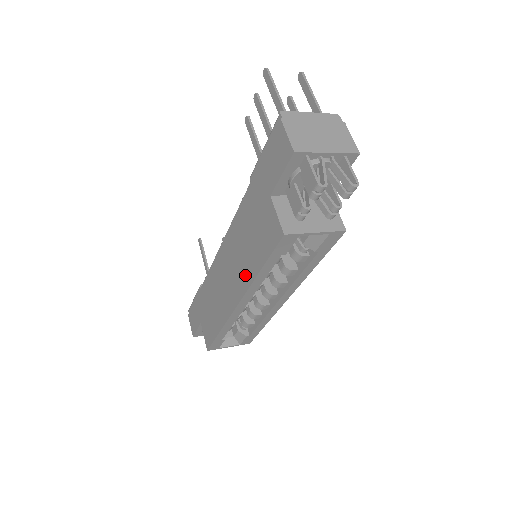
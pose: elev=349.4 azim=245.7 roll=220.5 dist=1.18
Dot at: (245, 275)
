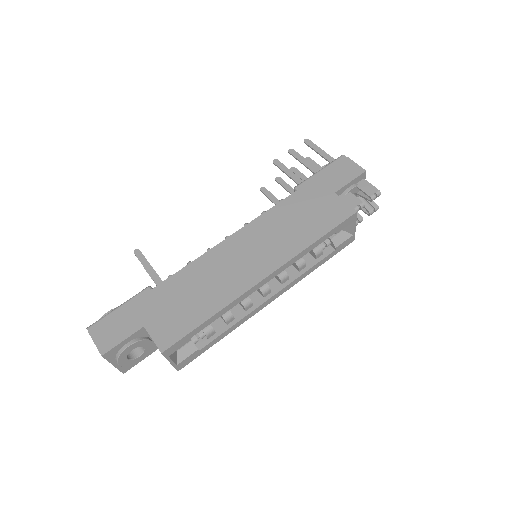
Dot at: (288, 248)
